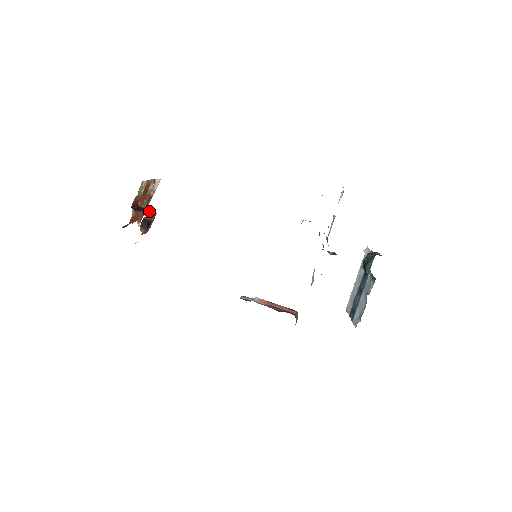
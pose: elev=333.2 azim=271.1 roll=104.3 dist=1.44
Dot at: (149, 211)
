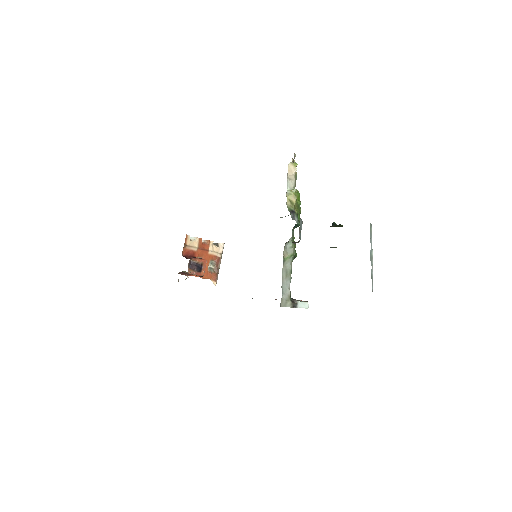
Dot at: (199, 258)
